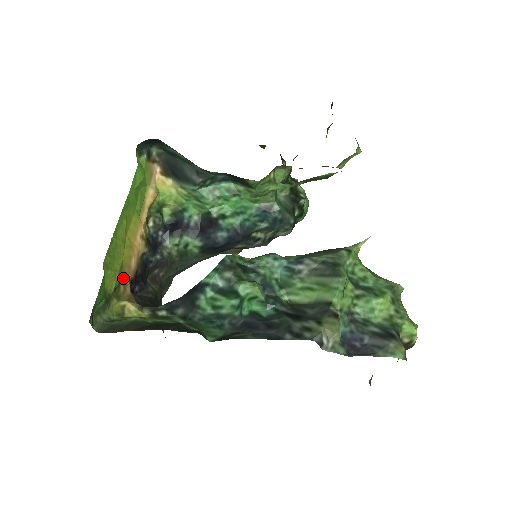
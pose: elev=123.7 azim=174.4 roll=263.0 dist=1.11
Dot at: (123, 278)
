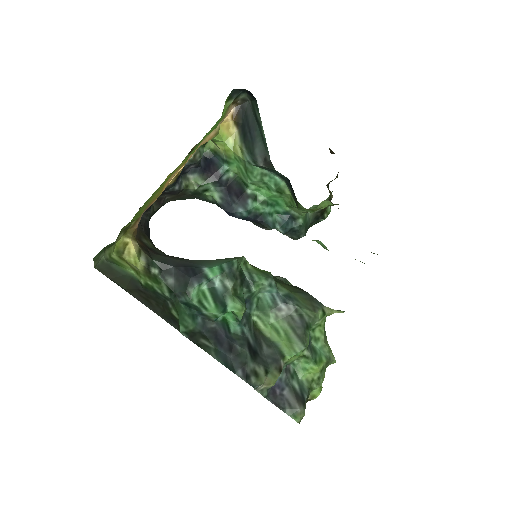
Dot at: occluded
